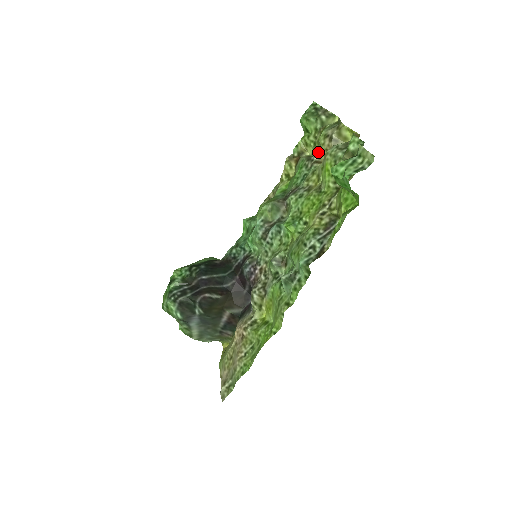
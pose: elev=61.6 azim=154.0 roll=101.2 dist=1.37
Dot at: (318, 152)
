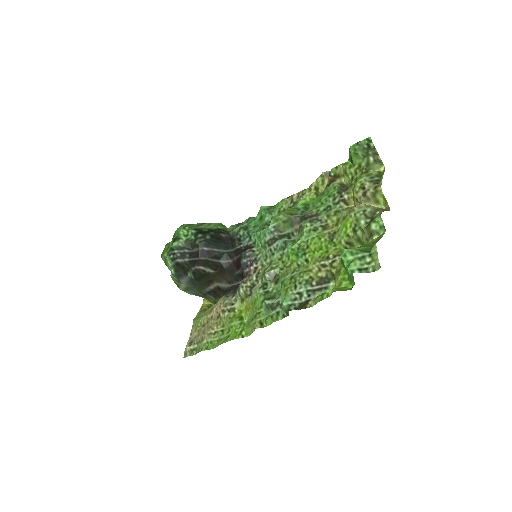
Dot at: (350, 192)
